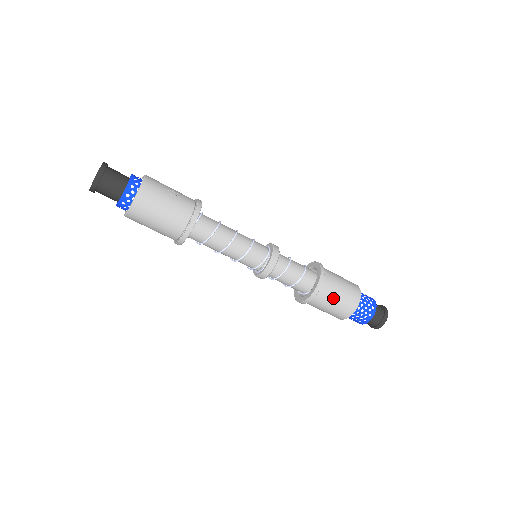
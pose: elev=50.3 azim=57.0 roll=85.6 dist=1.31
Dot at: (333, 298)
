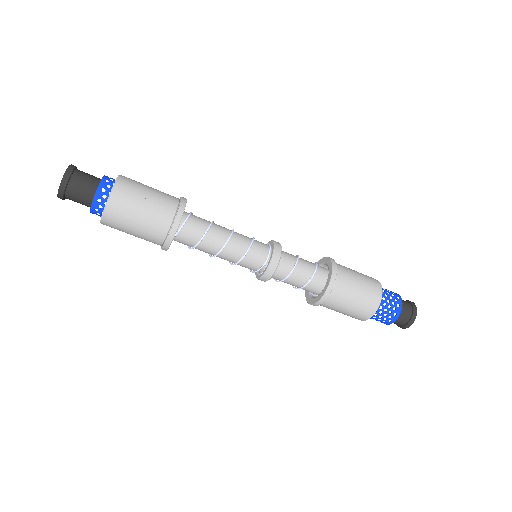
Dot at: (341, 308)
